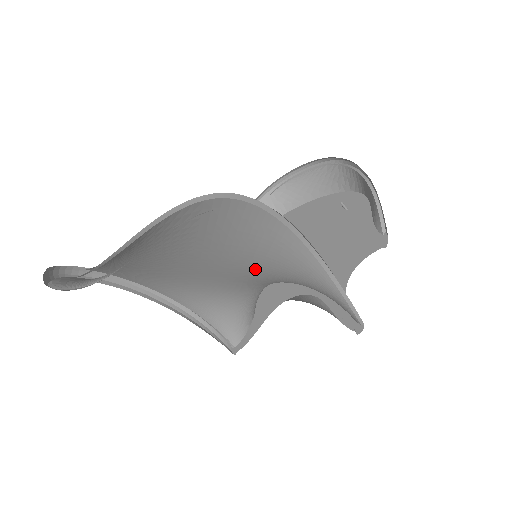
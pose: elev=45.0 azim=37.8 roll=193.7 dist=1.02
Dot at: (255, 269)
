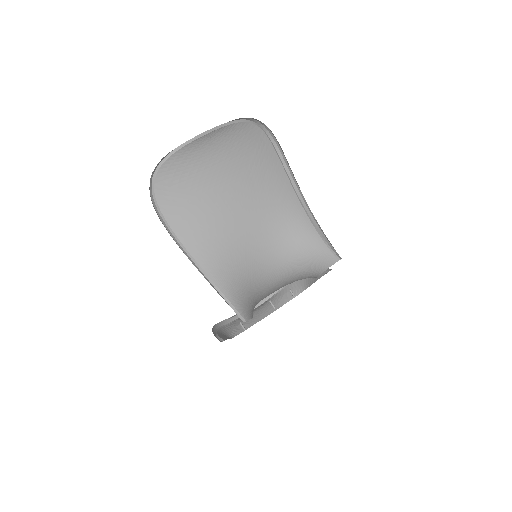
Dot at: (269, 218)
